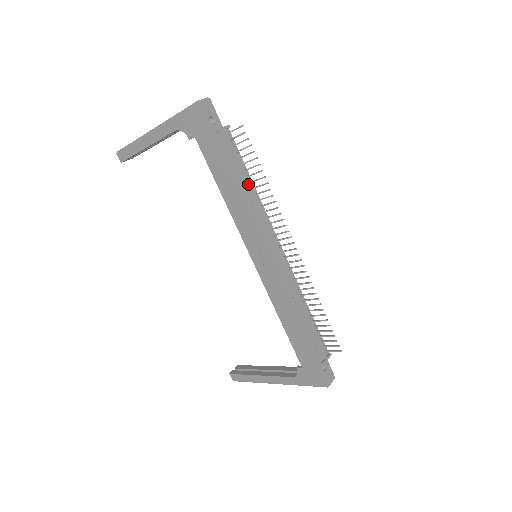
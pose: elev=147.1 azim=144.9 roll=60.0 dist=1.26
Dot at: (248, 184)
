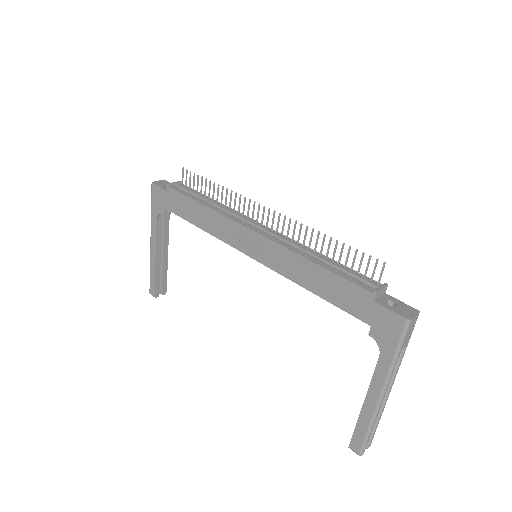
Dot at: (208, 200)
